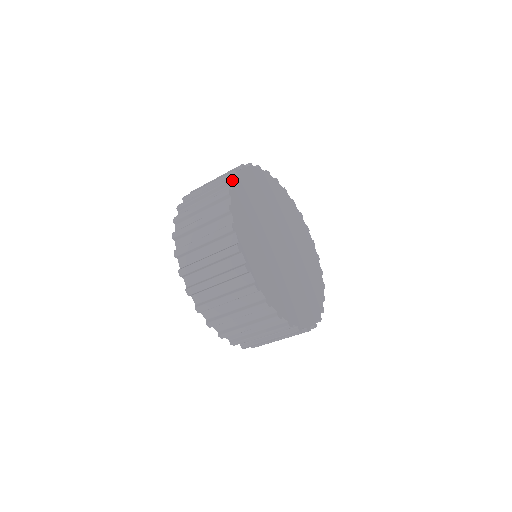
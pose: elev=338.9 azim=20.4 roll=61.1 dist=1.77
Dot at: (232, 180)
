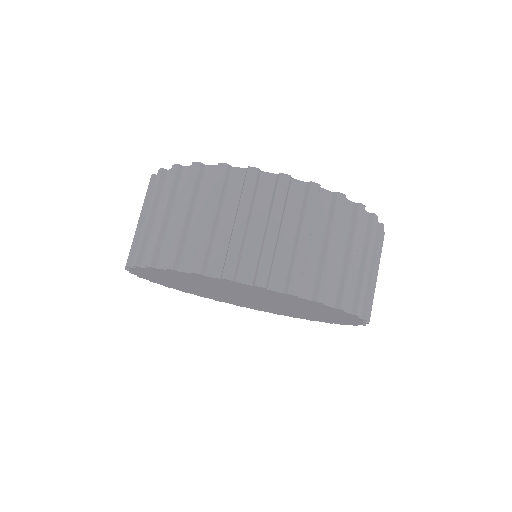
Dot at: occluded
